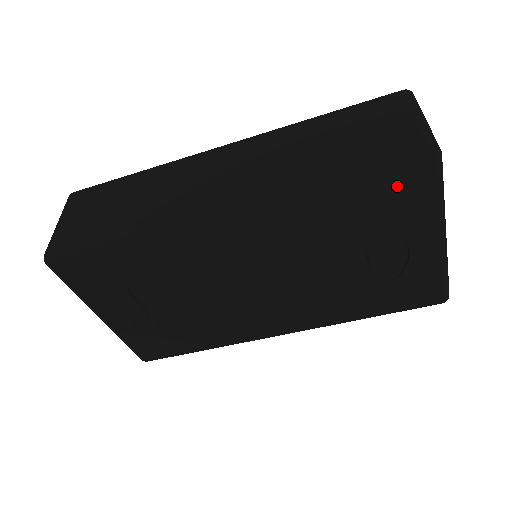
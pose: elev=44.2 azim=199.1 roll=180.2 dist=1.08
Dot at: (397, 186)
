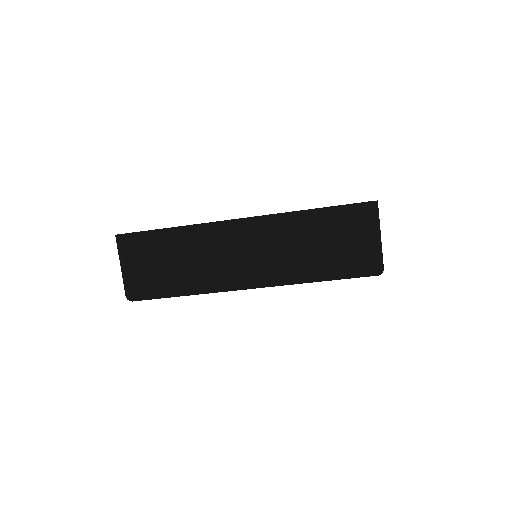
Dot at: occluded
